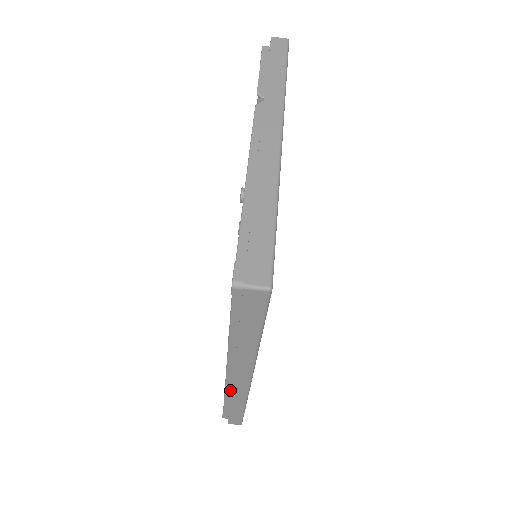
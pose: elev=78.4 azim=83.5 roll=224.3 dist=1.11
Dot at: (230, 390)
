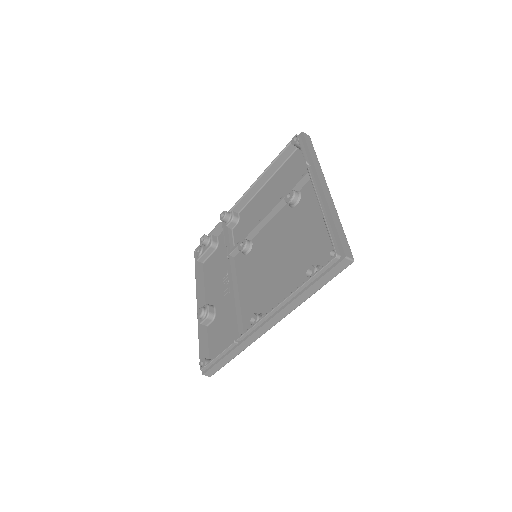
Dot at: (243, 338)
